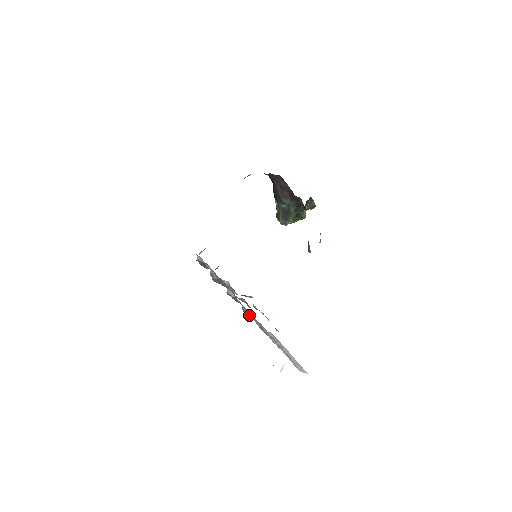
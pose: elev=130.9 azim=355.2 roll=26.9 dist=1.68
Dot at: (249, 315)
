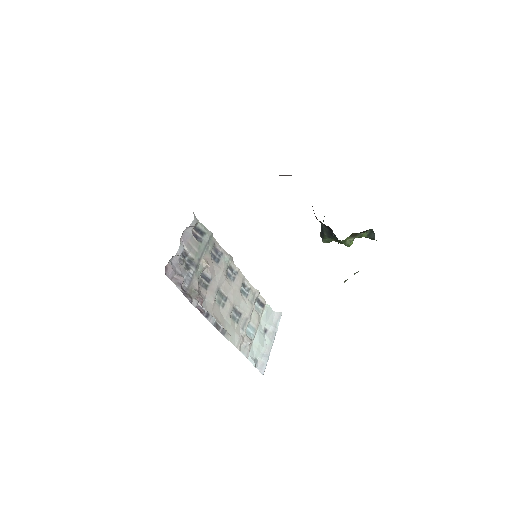
Dot at: (223, 300)
